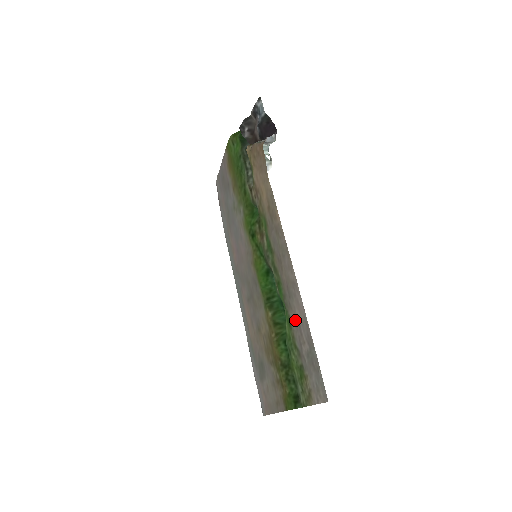
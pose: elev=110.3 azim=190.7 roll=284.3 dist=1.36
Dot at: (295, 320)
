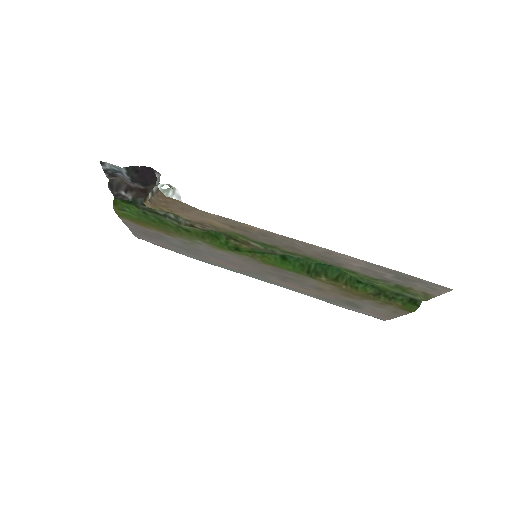
Dot at: (356, 269)
